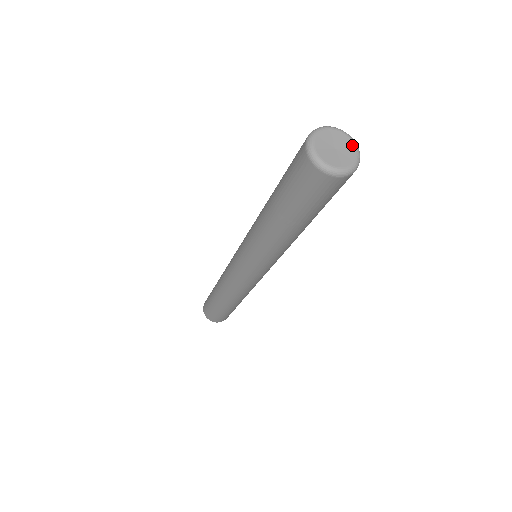
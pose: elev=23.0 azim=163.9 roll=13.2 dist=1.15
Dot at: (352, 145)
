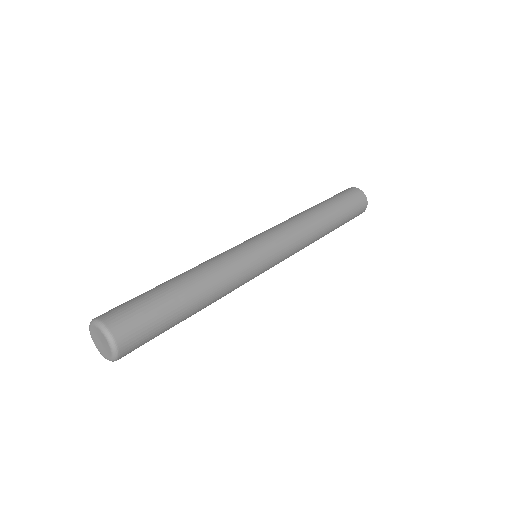
Dot at: (106, 340)
